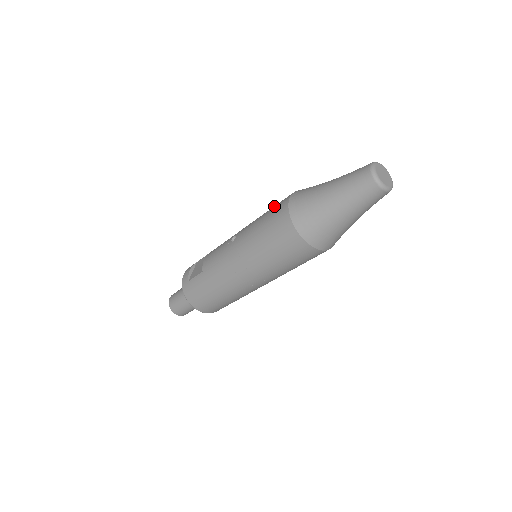
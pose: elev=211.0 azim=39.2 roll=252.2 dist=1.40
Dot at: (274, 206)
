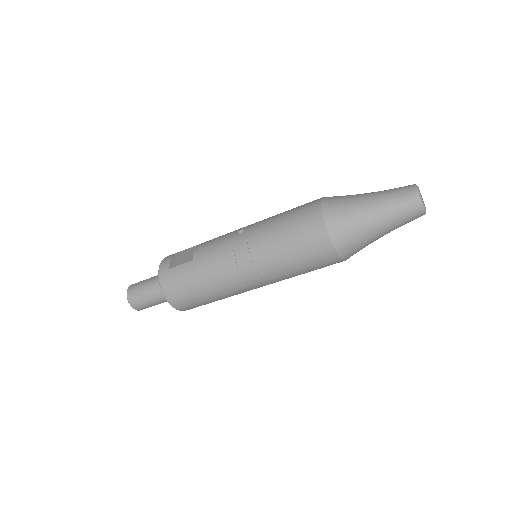
Dot at: (298, 206)
